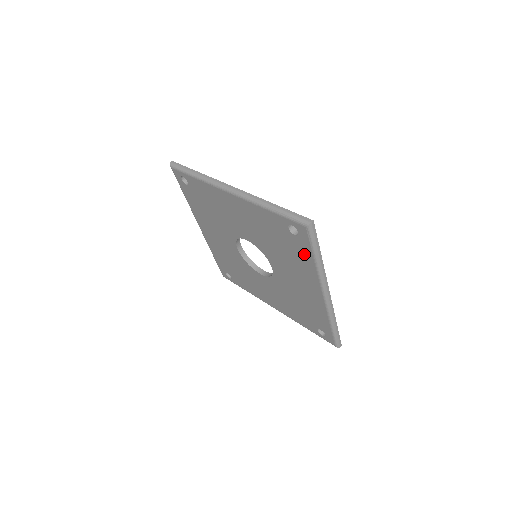
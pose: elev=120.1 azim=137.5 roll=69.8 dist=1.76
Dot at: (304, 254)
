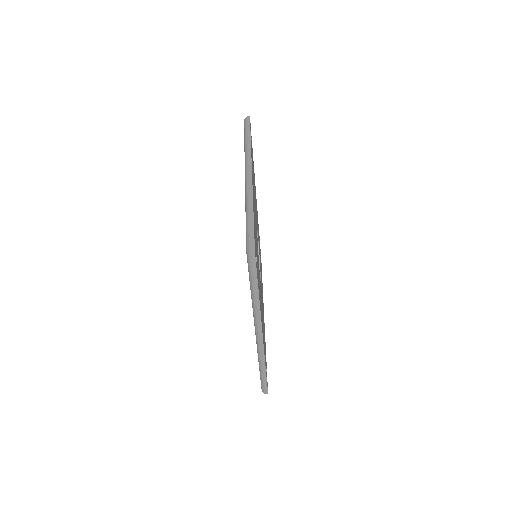
Dot at: occluded
